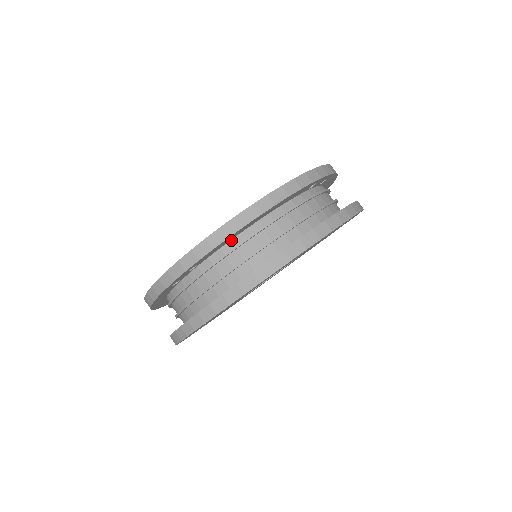
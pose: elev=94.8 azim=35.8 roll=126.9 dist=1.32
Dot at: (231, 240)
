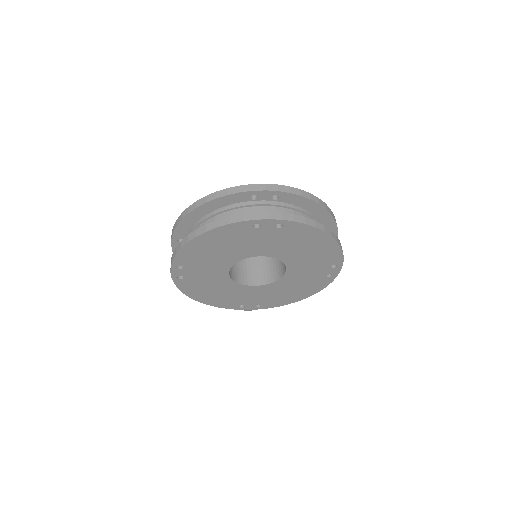
Dot at: (301, 207)
